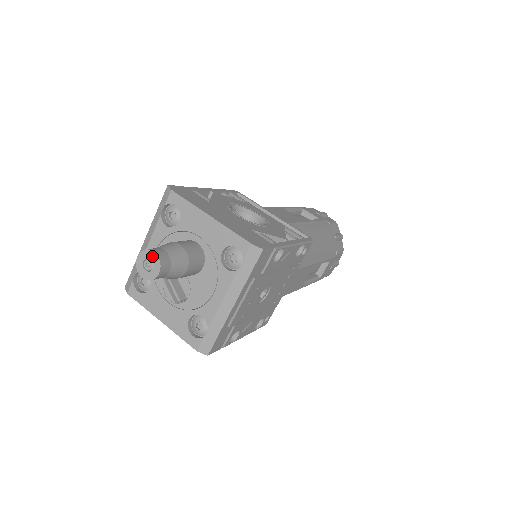
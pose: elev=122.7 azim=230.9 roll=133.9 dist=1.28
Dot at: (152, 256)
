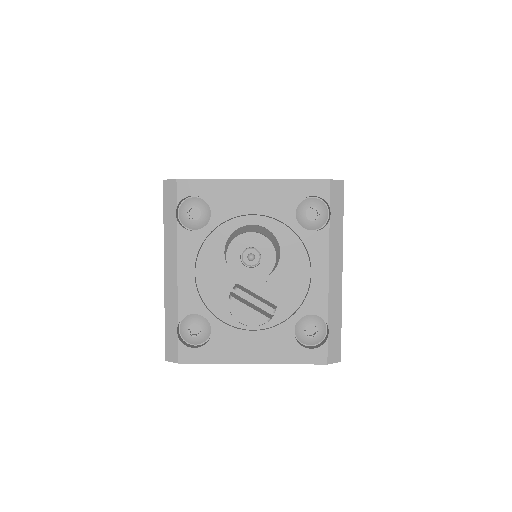
Dot at: (251, 240)
